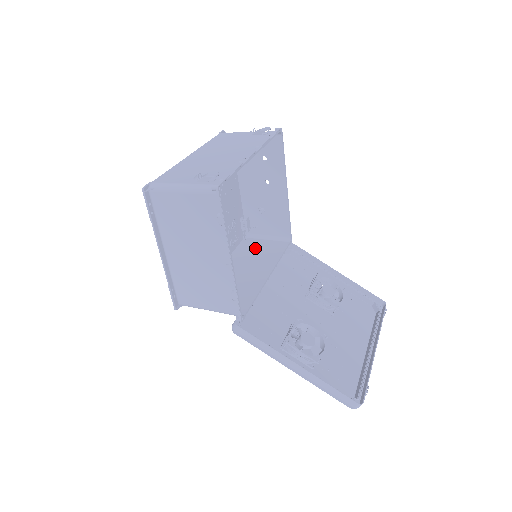
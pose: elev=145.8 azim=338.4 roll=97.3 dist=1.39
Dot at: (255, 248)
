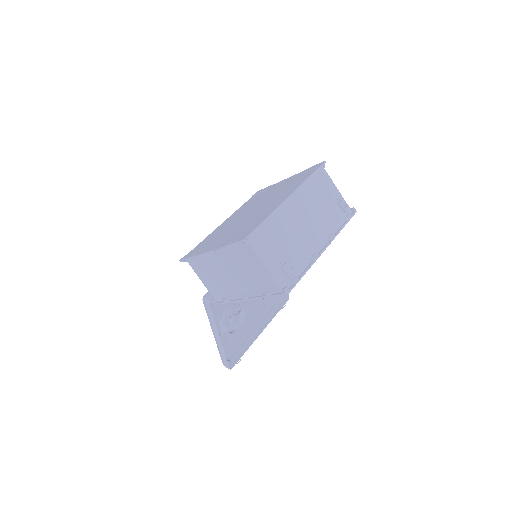
Dot at: occluded
